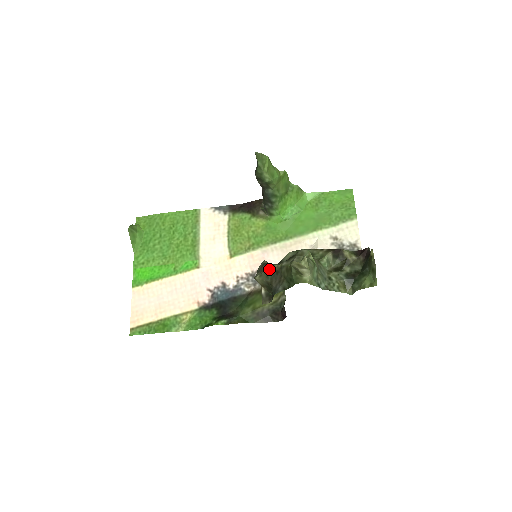
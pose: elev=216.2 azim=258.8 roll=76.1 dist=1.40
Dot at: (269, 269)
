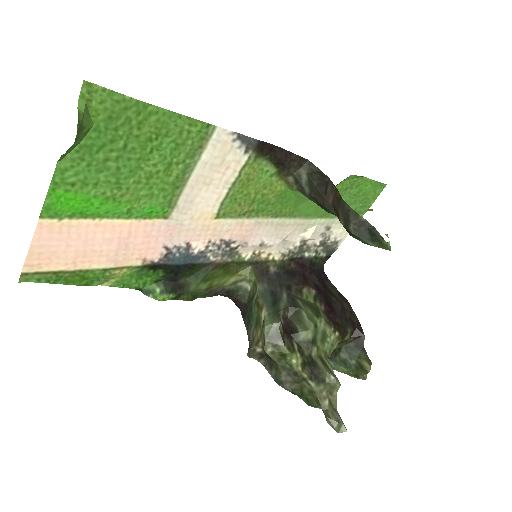
Dot at: (288, 358)
